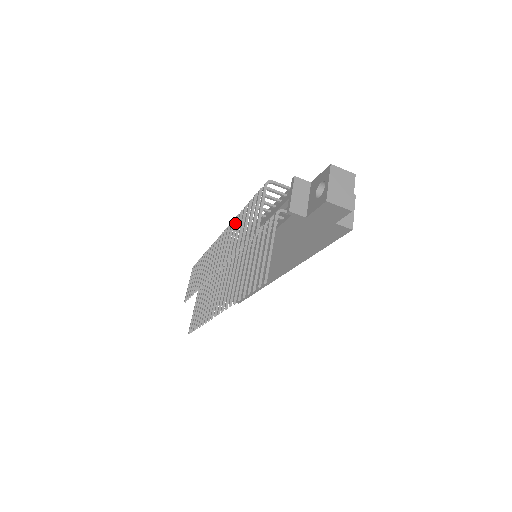
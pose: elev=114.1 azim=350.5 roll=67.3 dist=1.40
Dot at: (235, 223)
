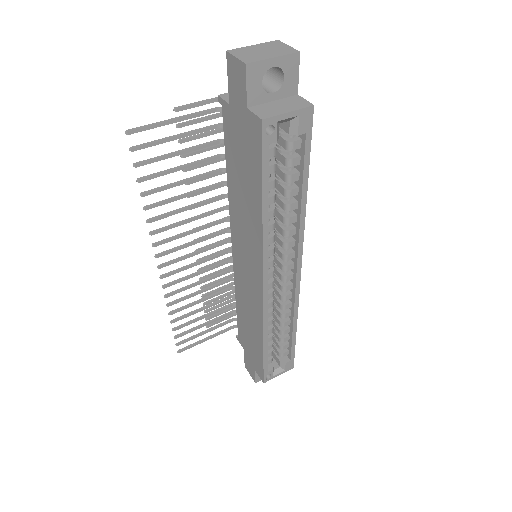
Dot at: occluded
